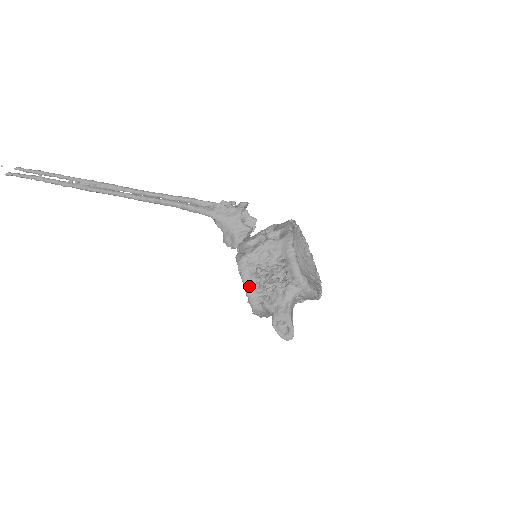
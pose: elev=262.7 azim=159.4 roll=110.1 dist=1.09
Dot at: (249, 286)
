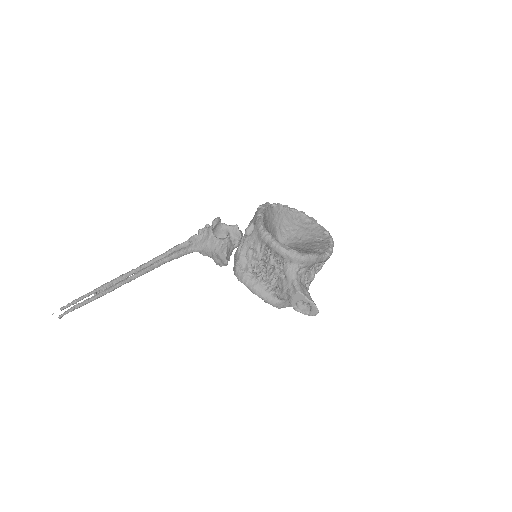
Dot at: (255, 289)
